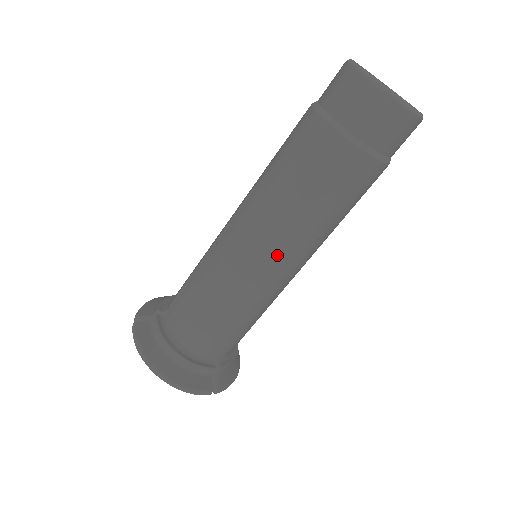
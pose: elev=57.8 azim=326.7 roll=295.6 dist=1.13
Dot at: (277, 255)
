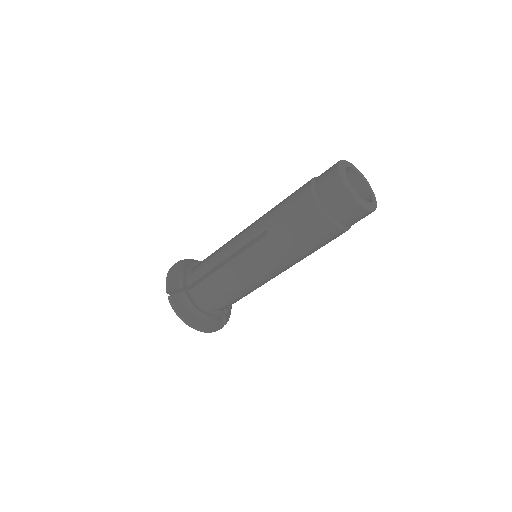
Dot at: (280, 271)
